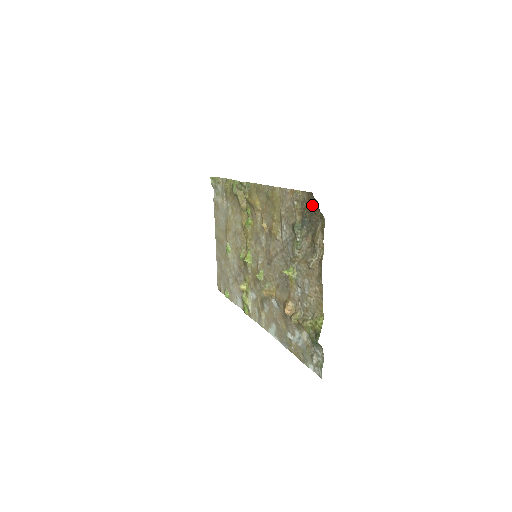
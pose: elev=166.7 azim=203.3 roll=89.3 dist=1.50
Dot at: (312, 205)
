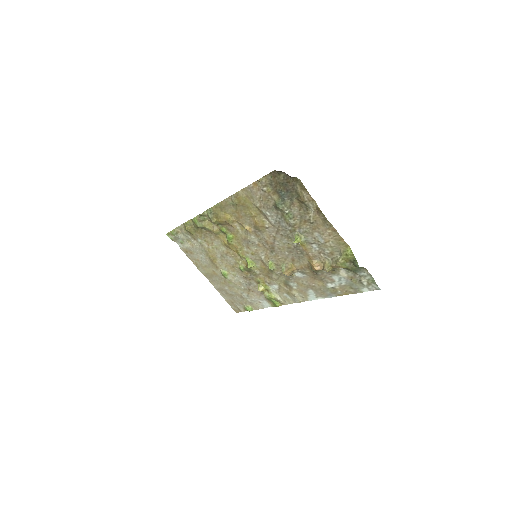
Dot at: (281, 179)
